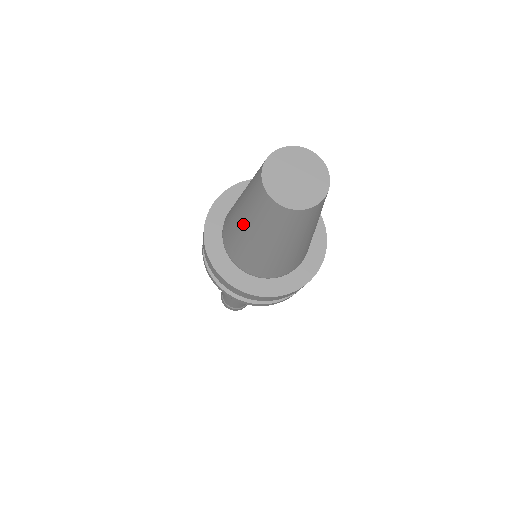
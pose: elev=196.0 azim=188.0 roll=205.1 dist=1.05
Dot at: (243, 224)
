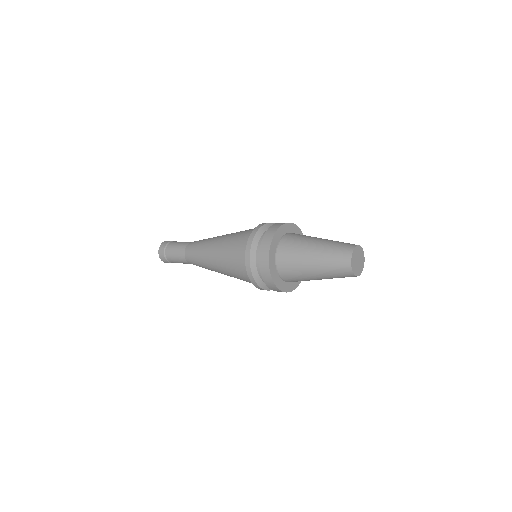
Dot at: (313, 260)
